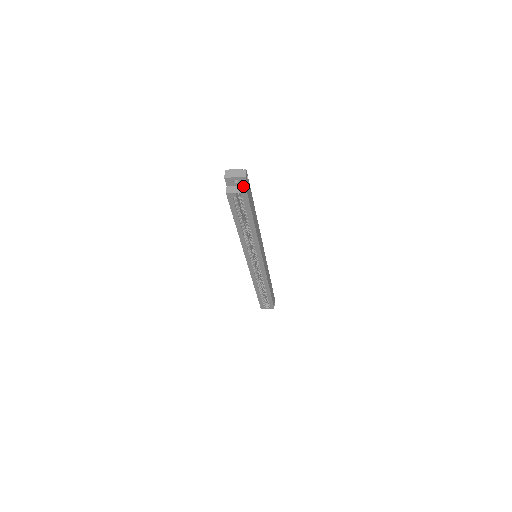
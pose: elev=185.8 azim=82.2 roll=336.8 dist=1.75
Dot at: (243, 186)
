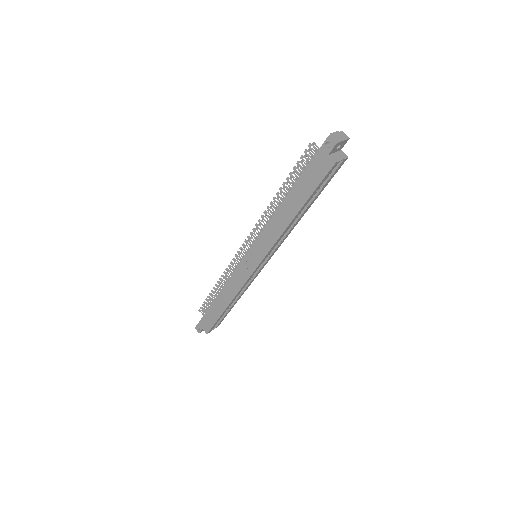
Dot at: (340, 152)
